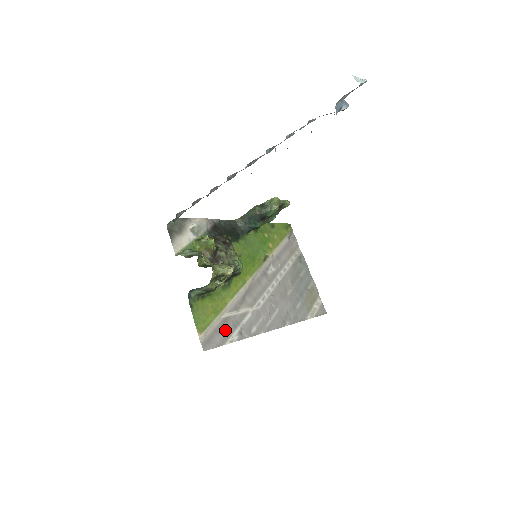
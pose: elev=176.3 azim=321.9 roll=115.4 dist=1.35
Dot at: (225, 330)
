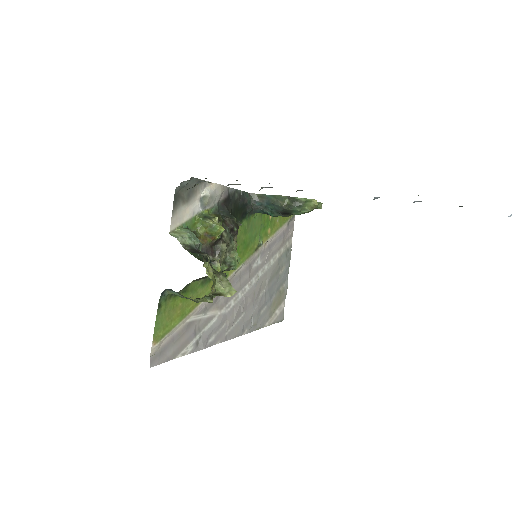
Dot at: (183, 339)
